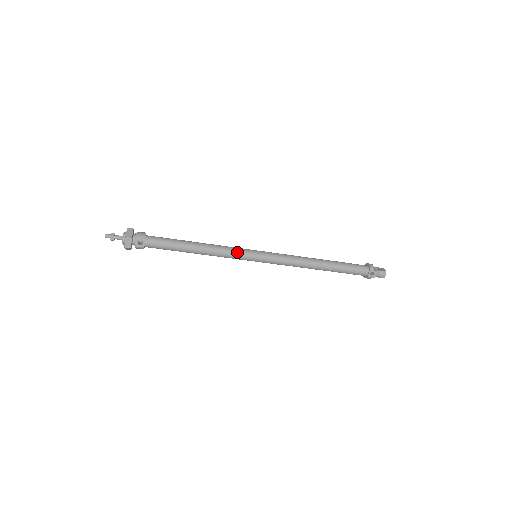
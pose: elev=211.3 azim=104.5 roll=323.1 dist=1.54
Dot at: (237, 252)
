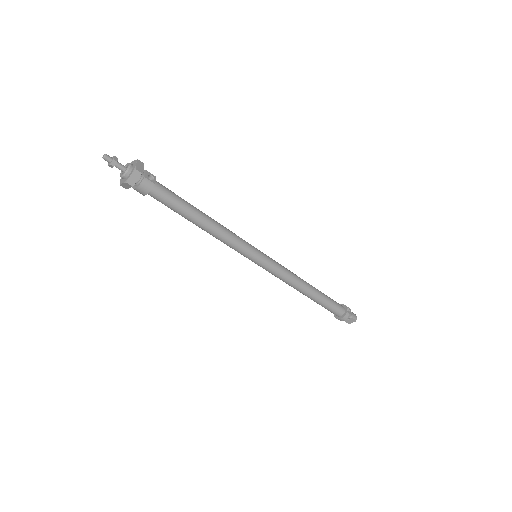
Dot at: (242, 239)
